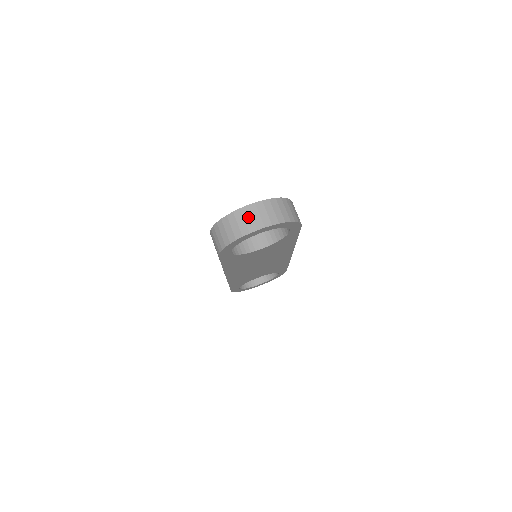
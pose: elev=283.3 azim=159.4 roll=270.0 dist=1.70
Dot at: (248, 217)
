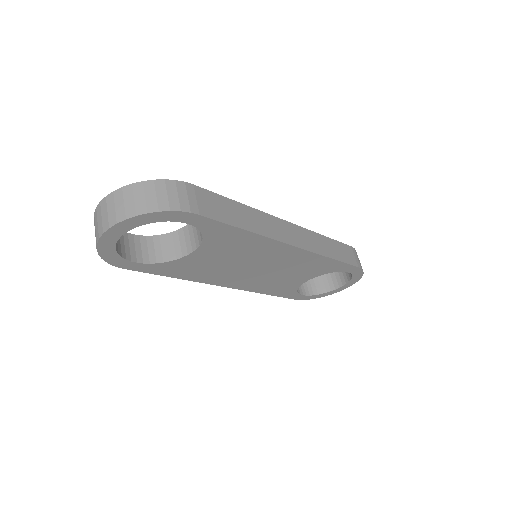
Dot at: (99, 217)
